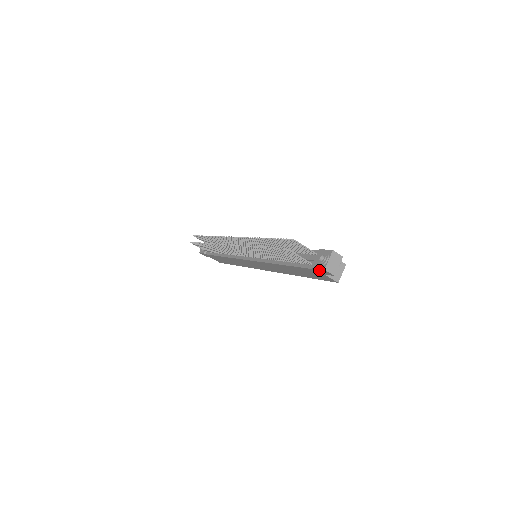
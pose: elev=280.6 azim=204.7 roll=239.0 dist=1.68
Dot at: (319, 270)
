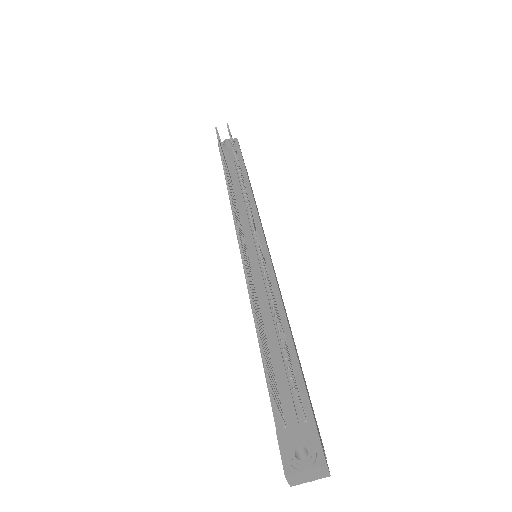
Dot at: (281, 453)
